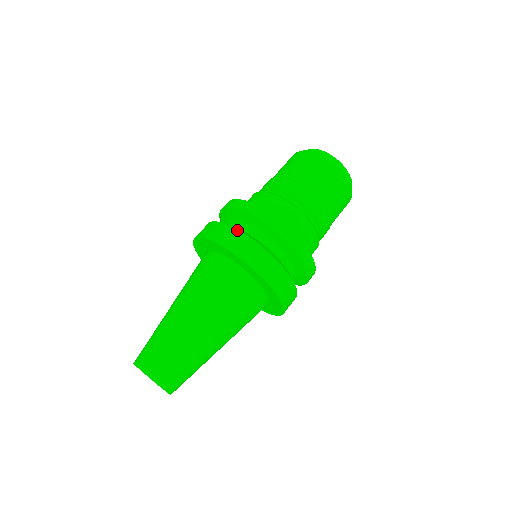
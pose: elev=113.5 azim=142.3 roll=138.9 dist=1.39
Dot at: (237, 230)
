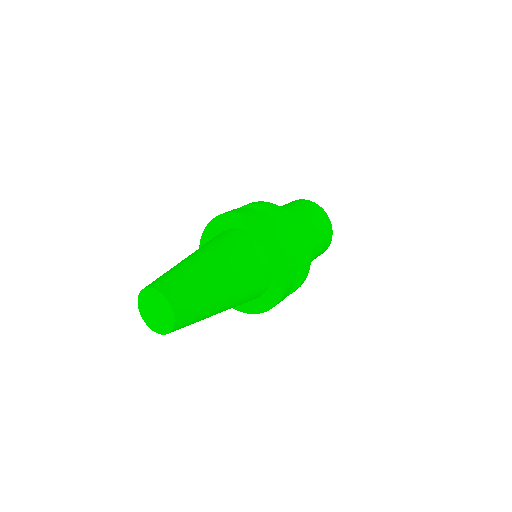
Dot at: occluded
